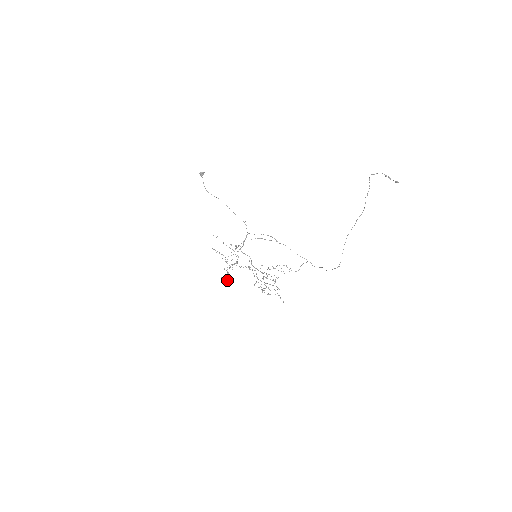
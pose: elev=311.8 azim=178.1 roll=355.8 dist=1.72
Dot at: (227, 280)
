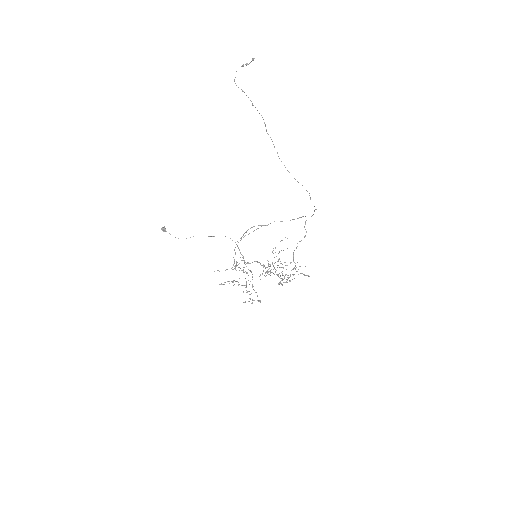
Dot at: (254, 300)
